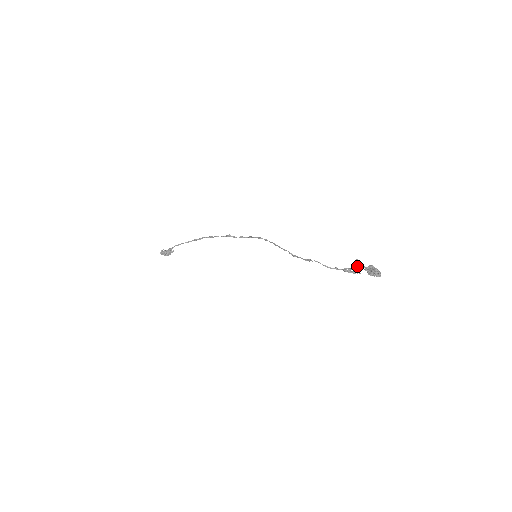
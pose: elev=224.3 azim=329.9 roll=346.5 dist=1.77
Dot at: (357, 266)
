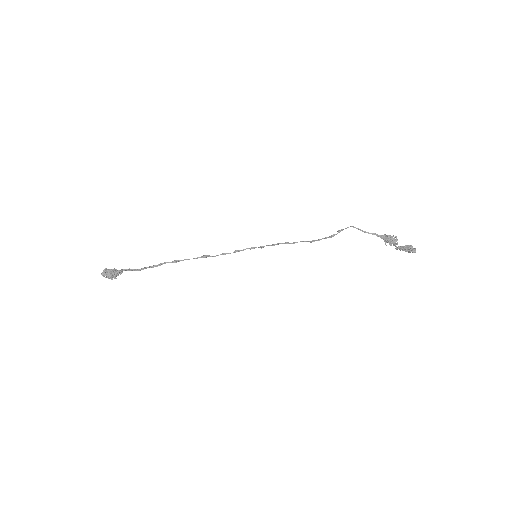
Dot at: occluded
